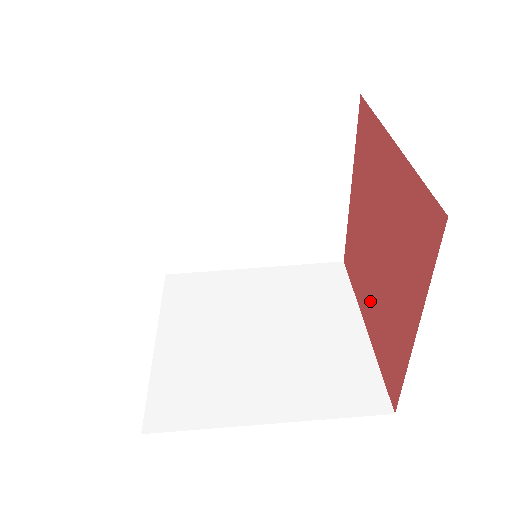
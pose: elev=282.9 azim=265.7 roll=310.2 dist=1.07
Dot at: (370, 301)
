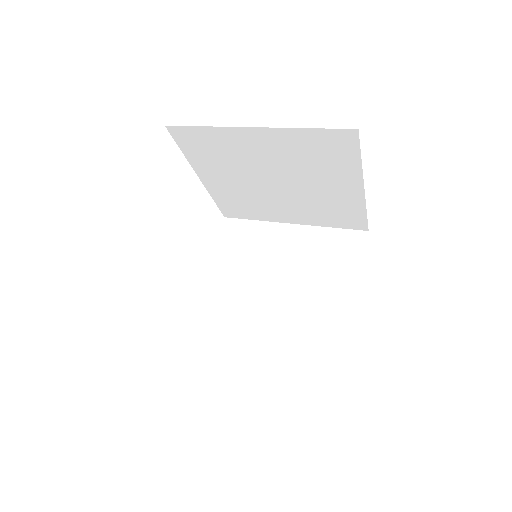
Dot at: occluded
